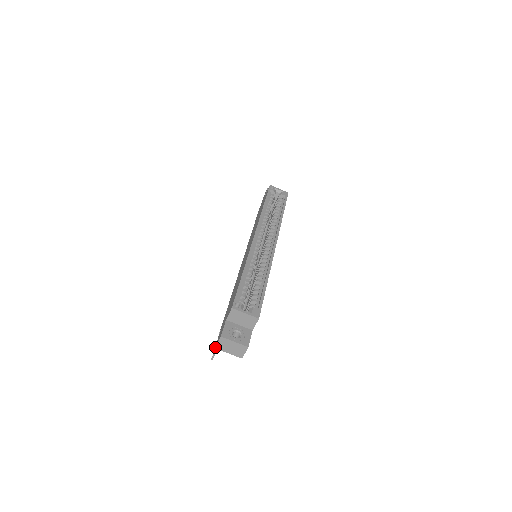
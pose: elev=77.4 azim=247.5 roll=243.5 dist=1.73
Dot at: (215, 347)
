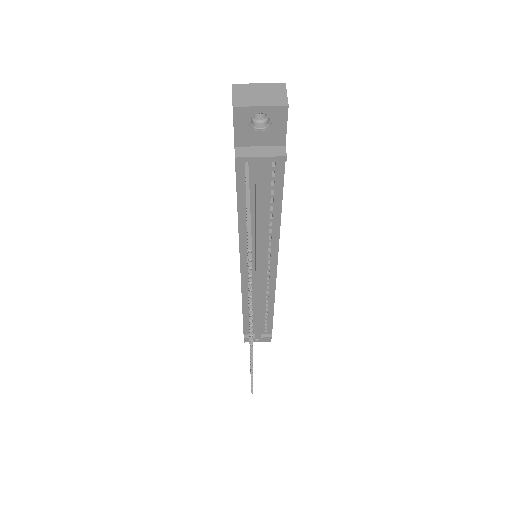
Dot at: (232, 105)
